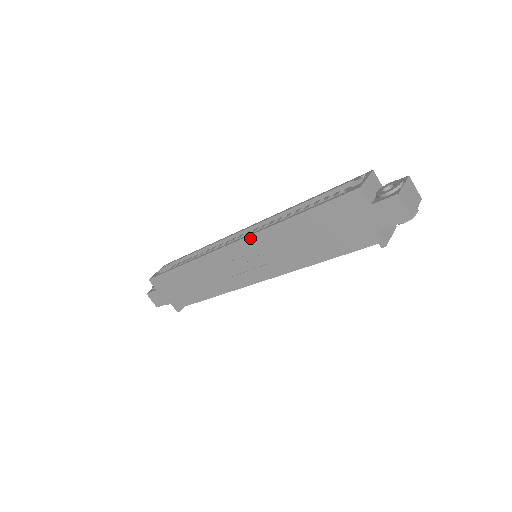
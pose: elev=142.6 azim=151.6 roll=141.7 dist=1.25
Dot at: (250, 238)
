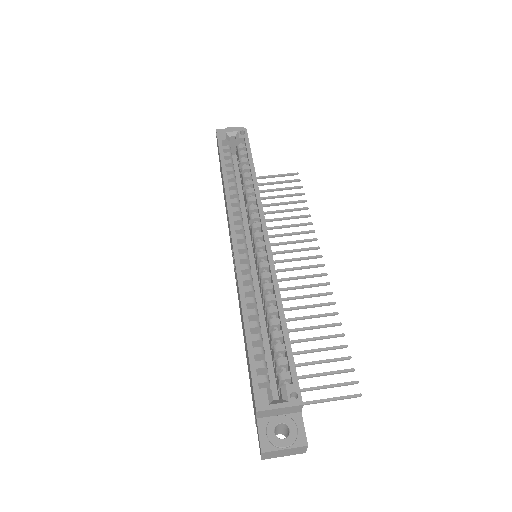
Dot at: (236, 267)
